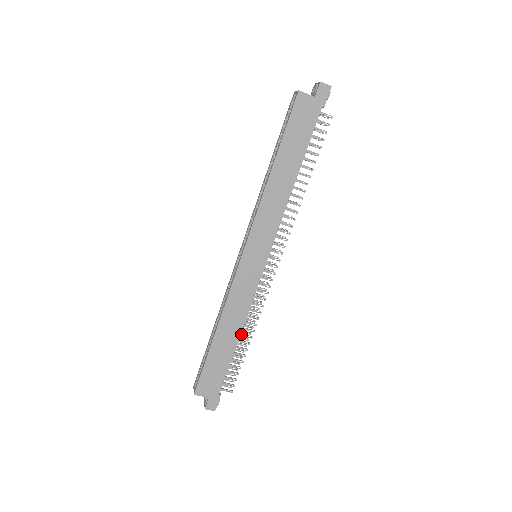
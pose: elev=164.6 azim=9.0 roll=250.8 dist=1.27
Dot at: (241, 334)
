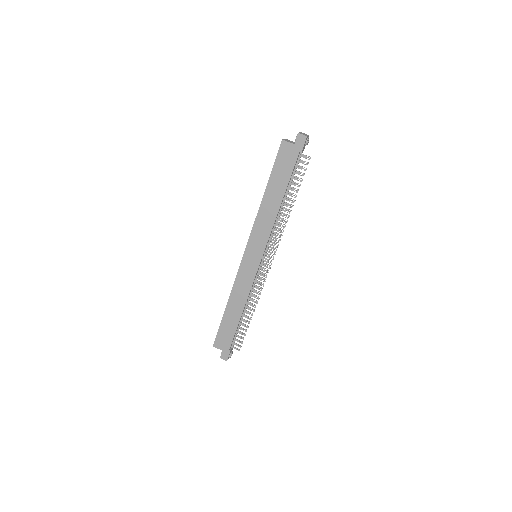
Dot at: (245, 310)
